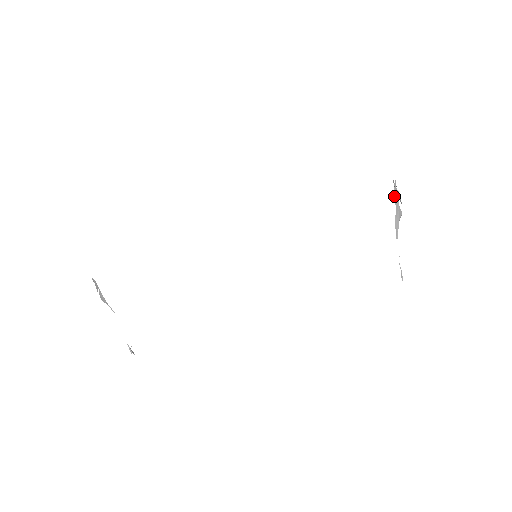
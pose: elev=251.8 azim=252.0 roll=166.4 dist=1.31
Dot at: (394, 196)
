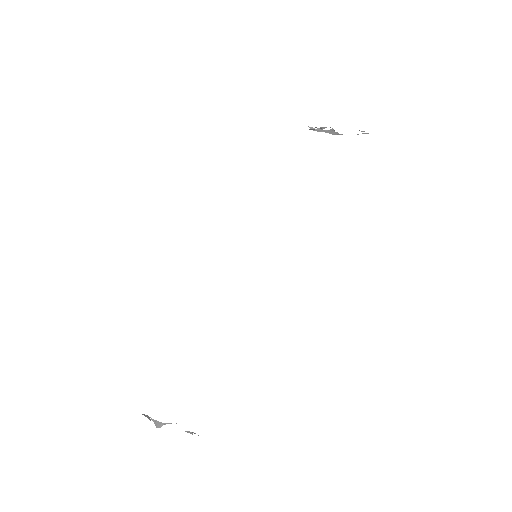
Dot at: occluded
